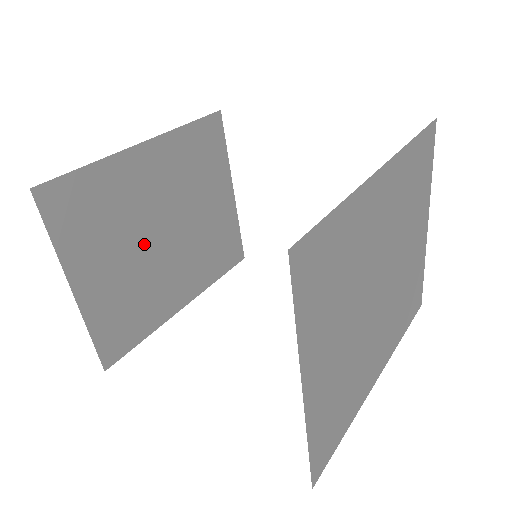
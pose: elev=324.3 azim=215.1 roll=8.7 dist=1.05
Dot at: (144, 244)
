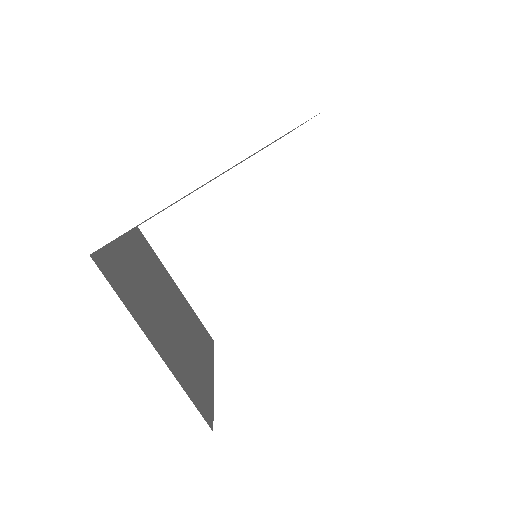
Dot at: (164, 316)
